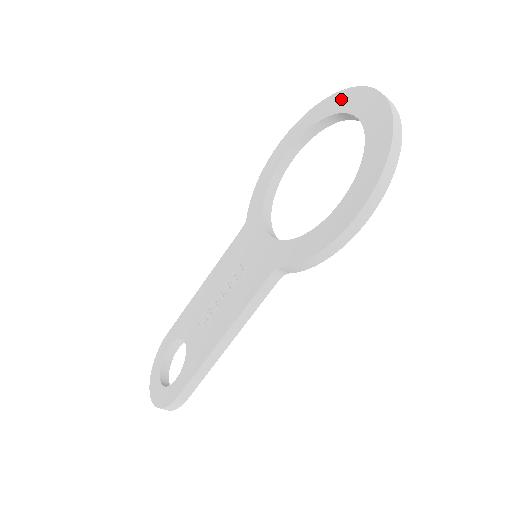
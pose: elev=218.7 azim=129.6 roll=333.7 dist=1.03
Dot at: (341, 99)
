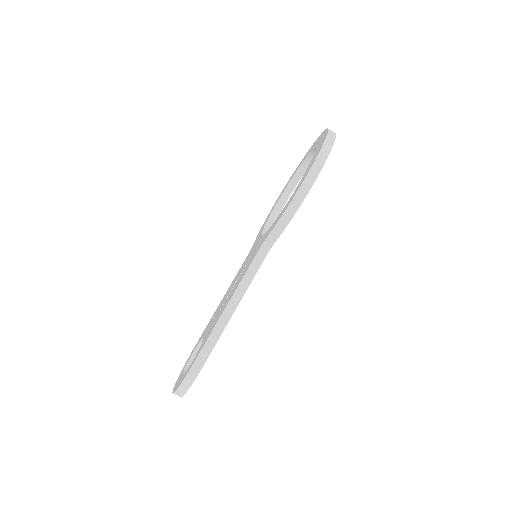
Dot at: (308, 152)
